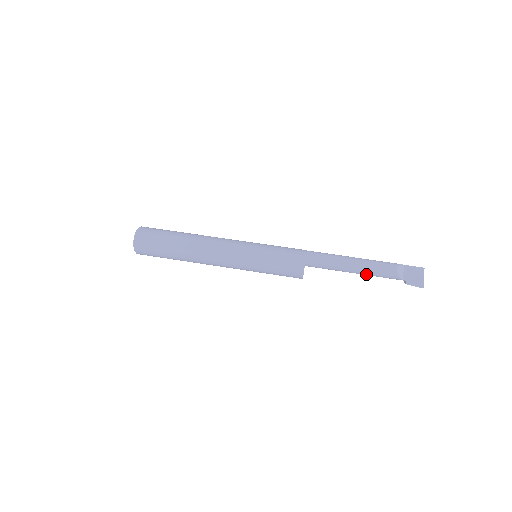
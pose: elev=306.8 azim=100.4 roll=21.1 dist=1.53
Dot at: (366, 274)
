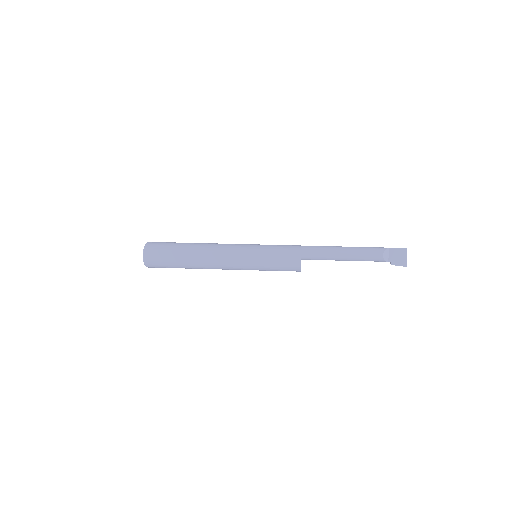
Dot at: occluded
